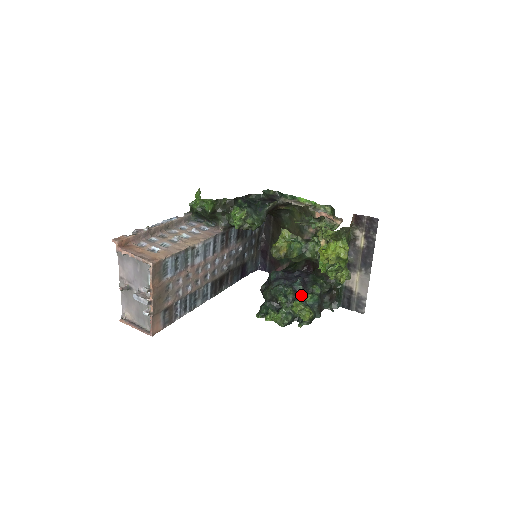
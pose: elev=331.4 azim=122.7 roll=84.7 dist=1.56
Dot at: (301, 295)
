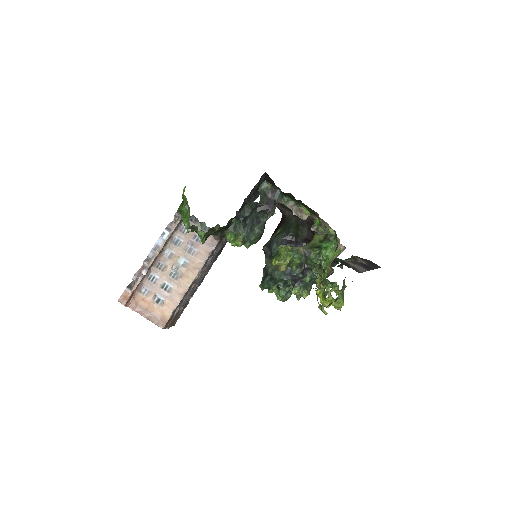
Dot at: (300, 279)
